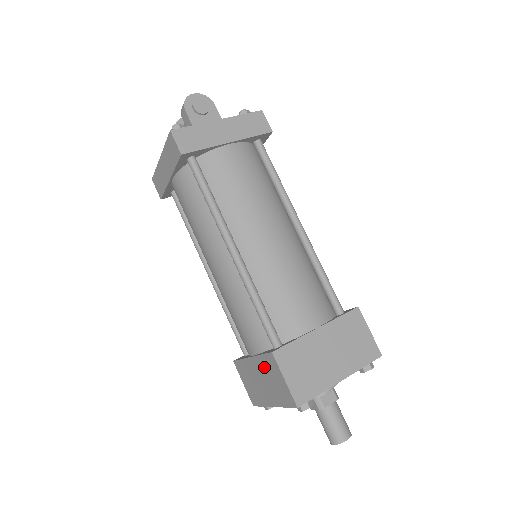
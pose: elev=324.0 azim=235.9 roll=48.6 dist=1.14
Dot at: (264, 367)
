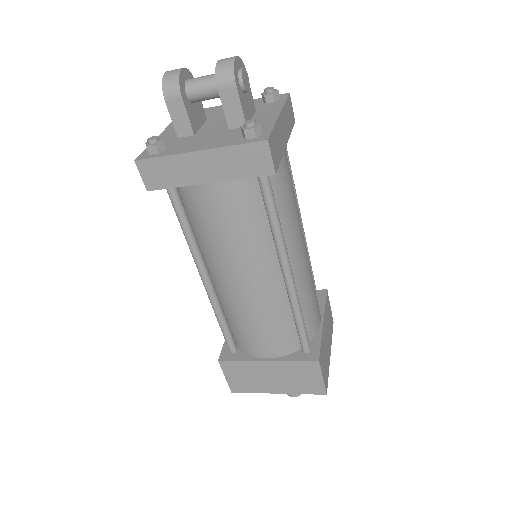
Dot at: (290, 369)
